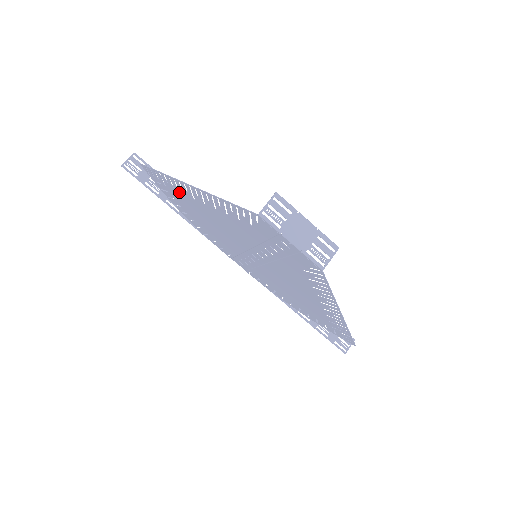
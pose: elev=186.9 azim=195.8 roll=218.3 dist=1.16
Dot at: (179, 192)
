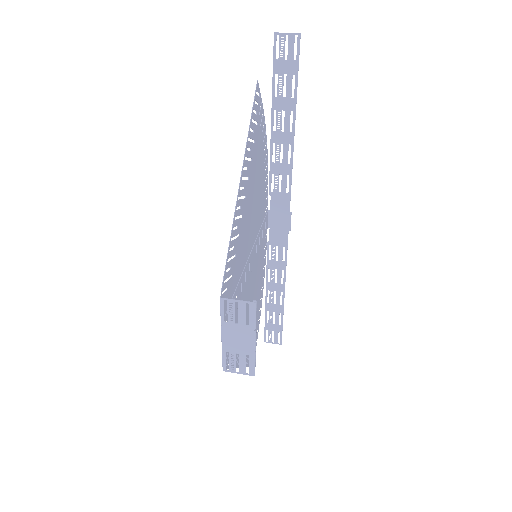
Dot at: (253, 151)
